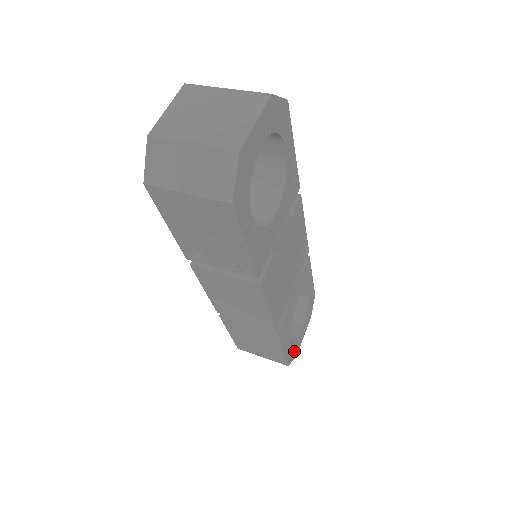
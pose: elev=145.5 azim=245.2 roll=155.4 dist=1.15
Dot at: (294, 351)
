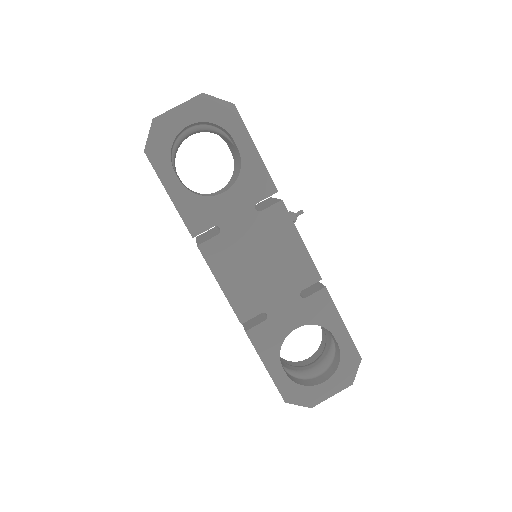
Dot at: (302, 394)
